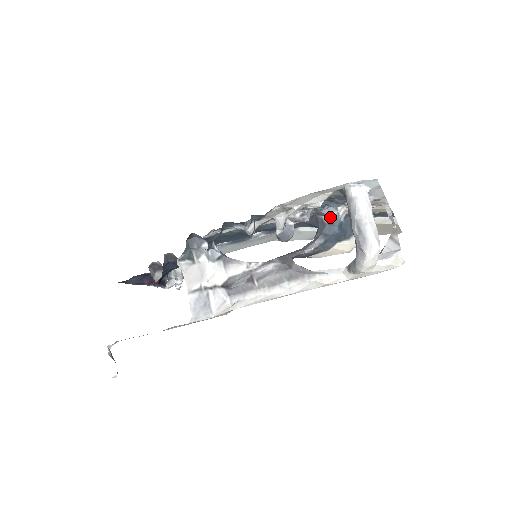
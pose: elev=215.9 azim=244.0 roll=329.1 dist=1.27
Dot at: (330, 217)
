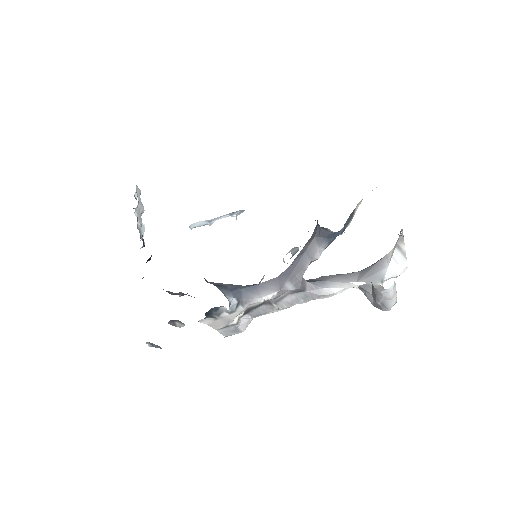
Dot at: occluded
